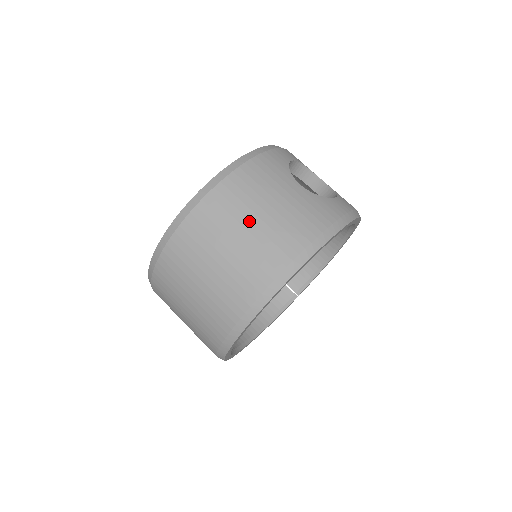
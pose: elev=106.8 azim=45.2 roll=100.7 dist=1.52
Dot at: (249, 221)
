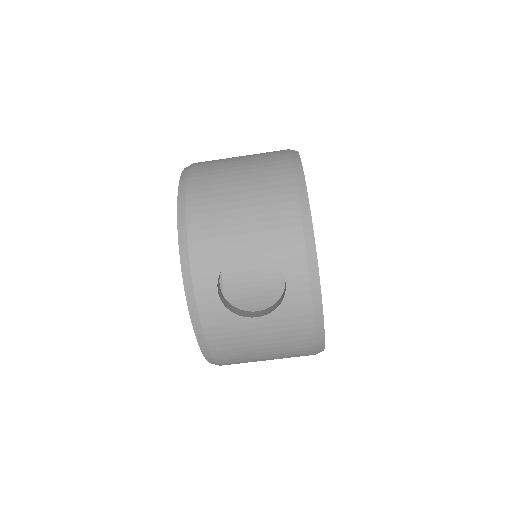
Dot at: (262, 358)
